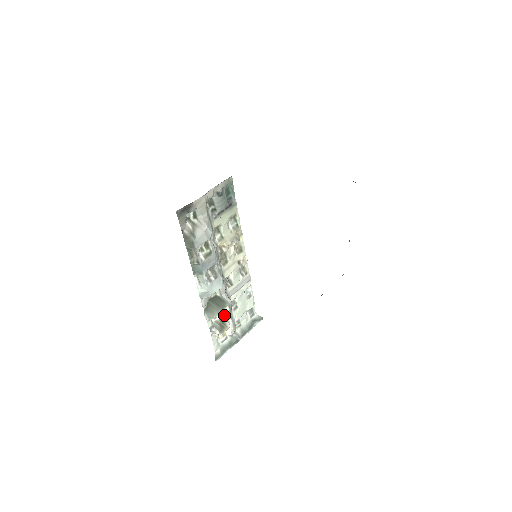
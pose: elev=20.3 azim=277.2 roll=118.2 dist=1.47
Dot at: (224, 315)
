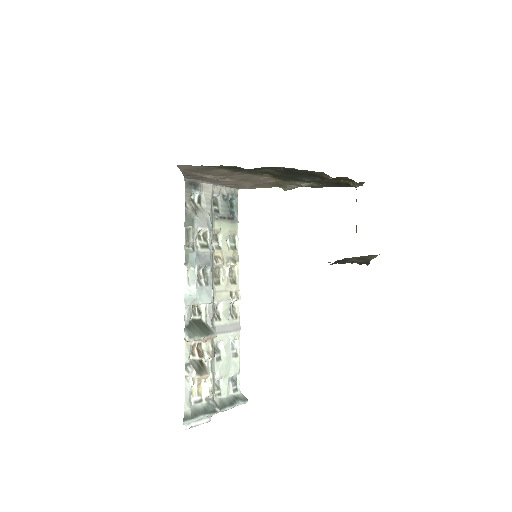
Dot at: (205, 355)
